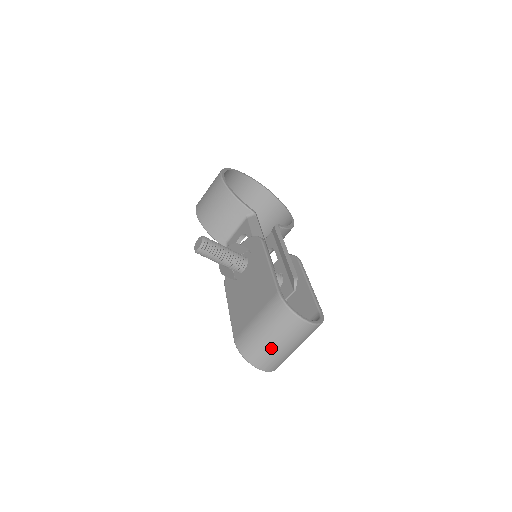
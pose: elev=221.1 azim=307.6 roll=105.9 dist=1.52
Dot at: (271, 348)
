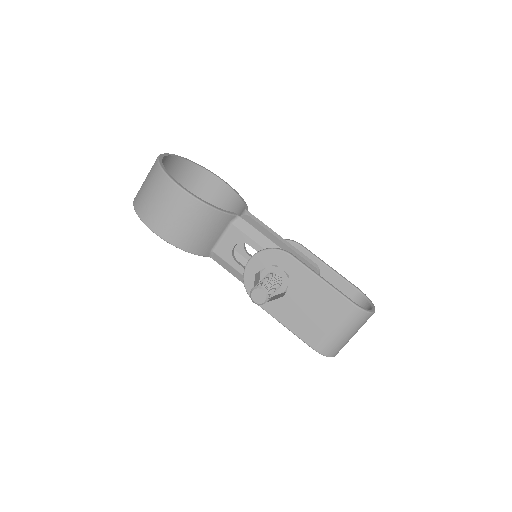
Dot at: occluded
